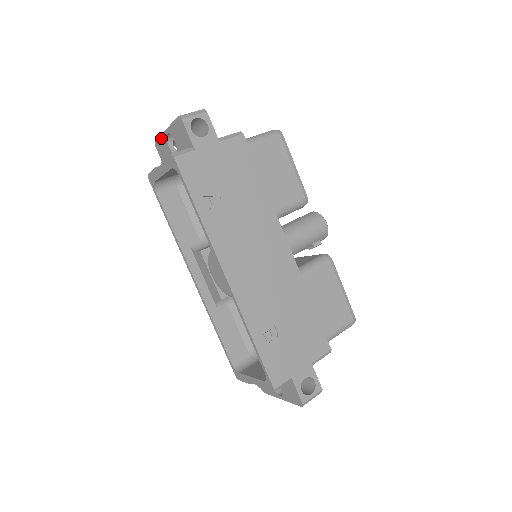
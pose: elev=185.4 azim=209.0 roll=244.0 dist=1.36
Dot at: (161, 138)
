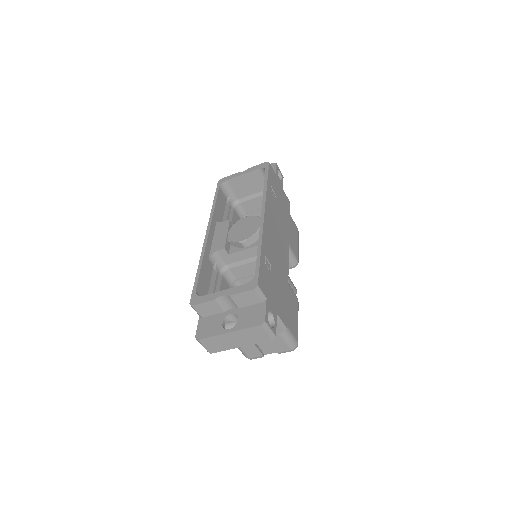
Dot at: occluded
